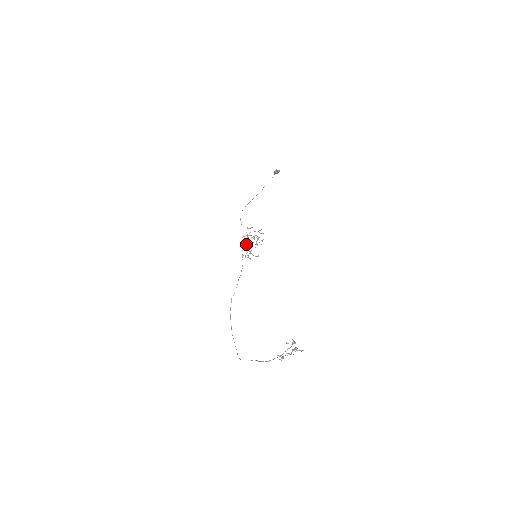
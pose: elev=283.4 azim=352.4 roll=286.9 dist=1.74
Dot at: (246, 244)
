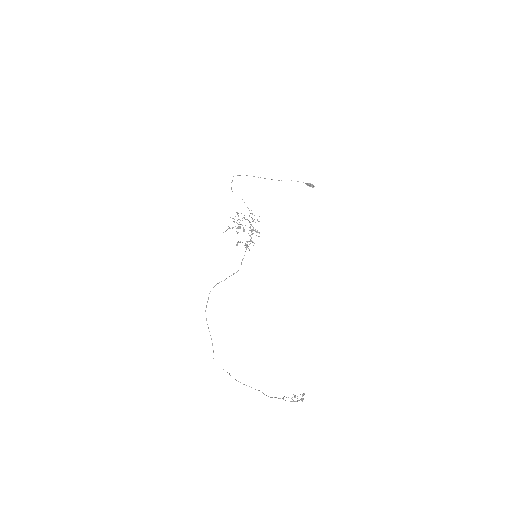
Dot at: (250, 235)
